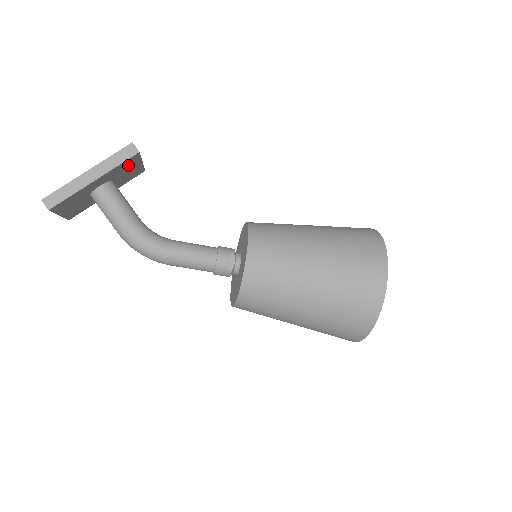
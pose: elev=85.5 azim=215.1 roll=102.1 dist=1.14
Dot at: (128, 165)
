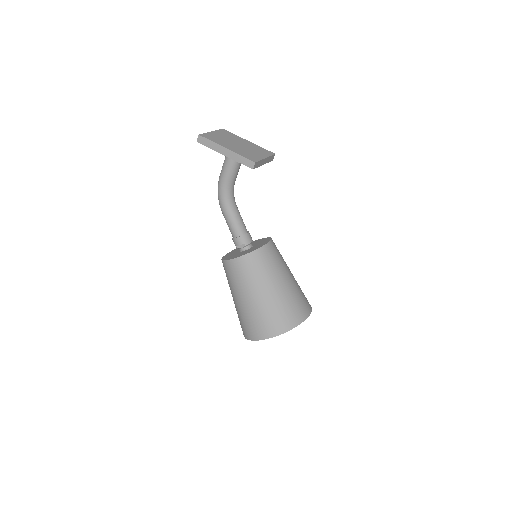
Dot at: occluded
